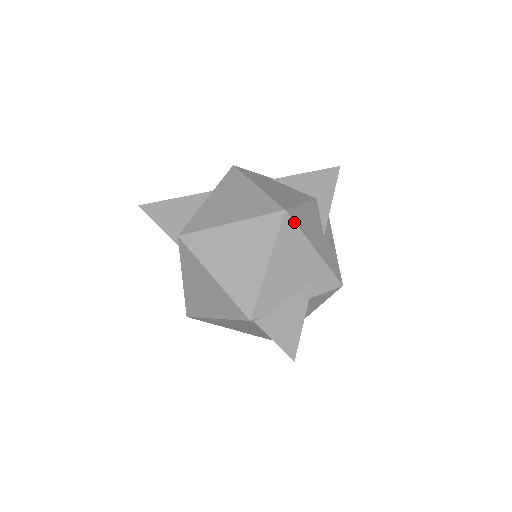
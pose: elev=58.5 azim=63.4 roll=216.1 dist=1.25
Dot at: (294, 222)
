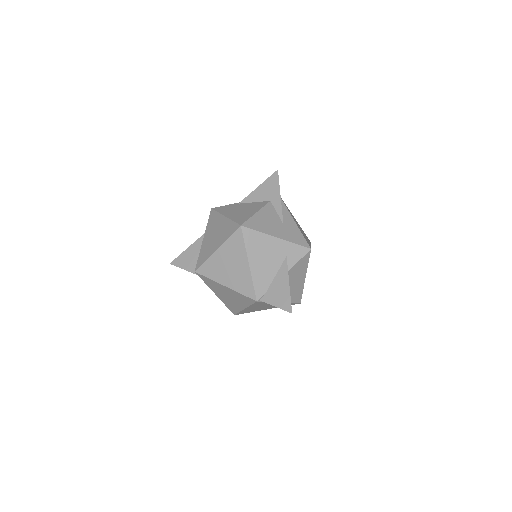
Dot at: (251, 229)
